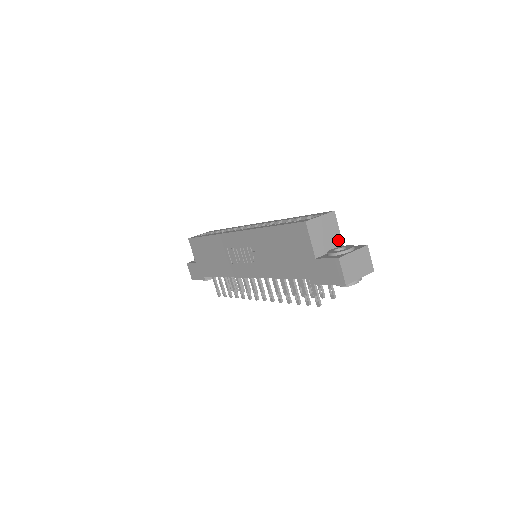
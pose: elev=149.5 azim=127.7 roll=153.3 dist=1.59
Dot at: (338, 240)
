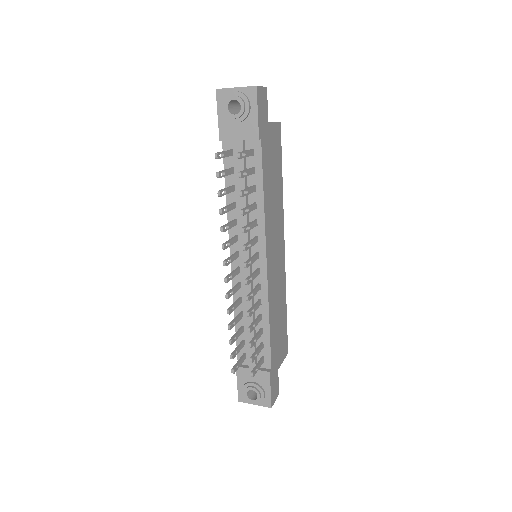
Dot at: occluded
